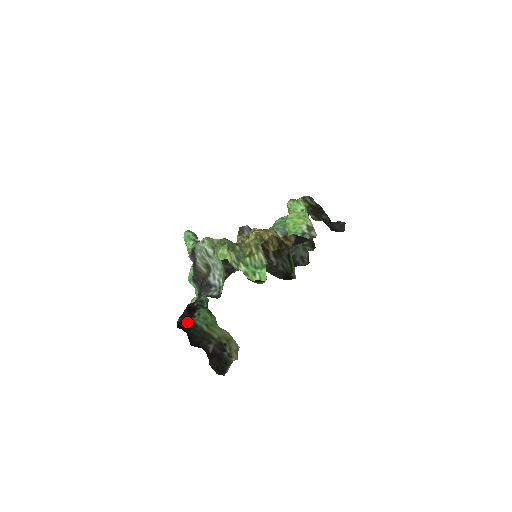
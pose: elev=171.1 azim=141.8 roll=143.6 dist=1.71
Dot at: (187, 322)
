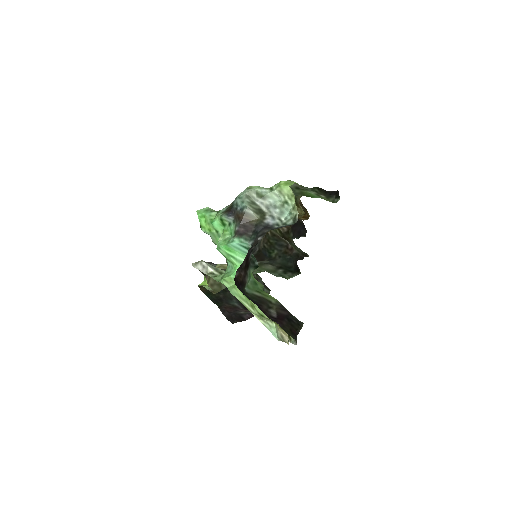
Dot at: (242, 281)
